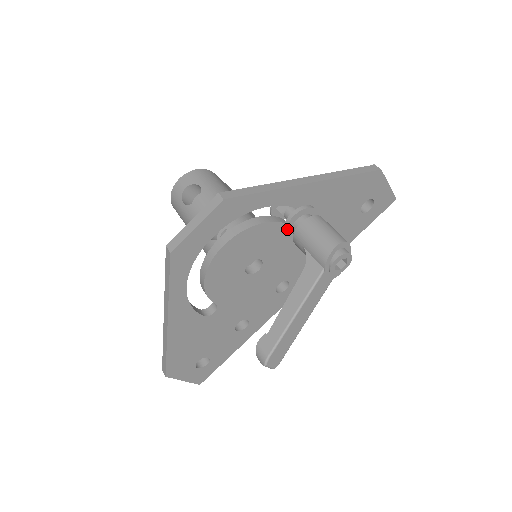
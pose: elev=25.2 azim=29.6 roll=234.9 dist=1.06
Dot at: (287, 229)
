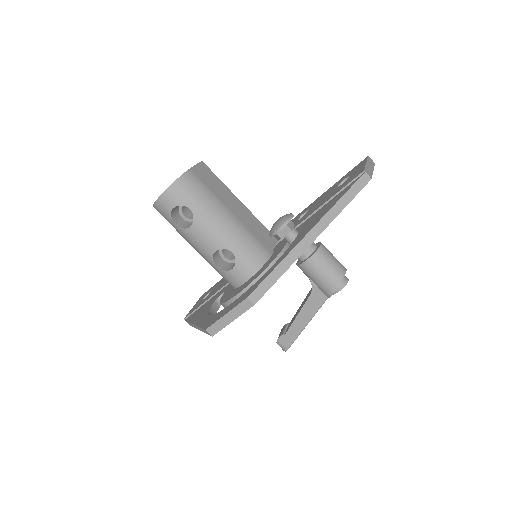
Dot at: occluded
